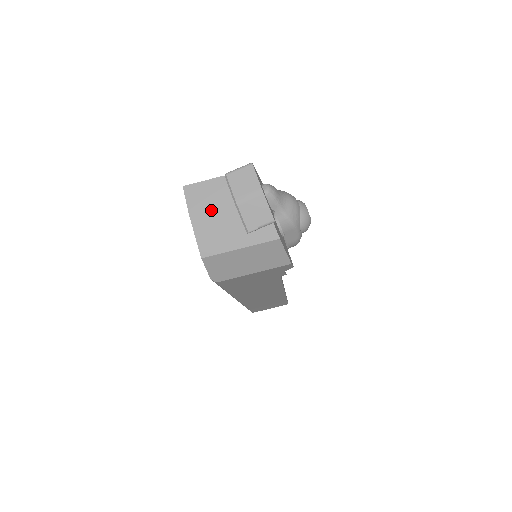
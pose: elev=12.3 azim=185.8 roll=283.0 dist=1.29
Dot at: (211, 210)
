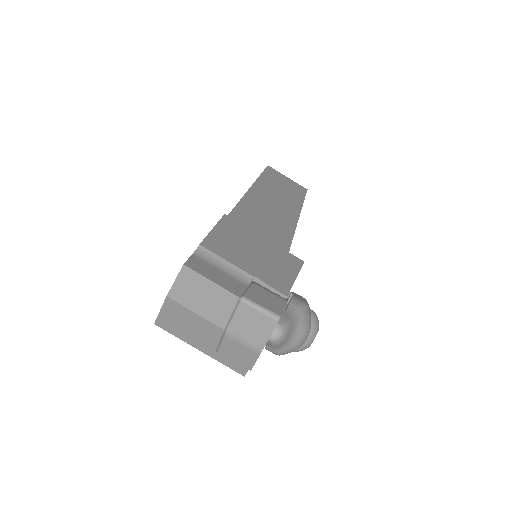
Dot at: (194, 313)
